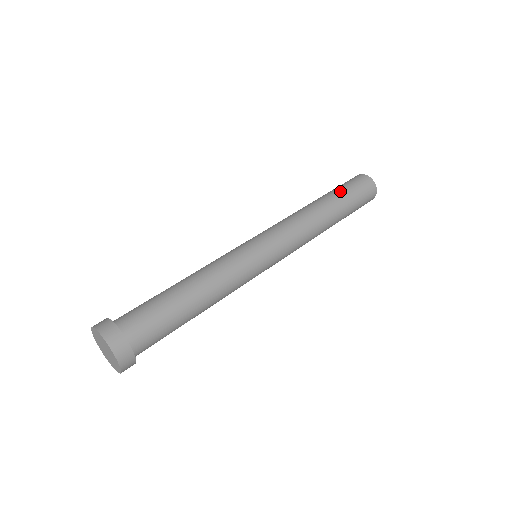
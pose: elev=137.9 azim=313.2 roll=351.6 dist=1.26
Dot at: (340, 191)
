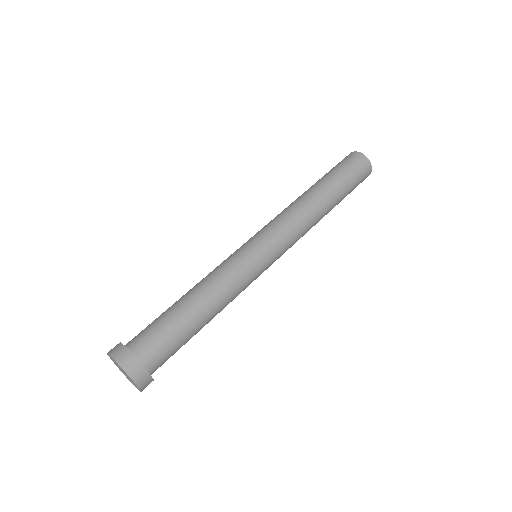
Dot at: (342, 181)
